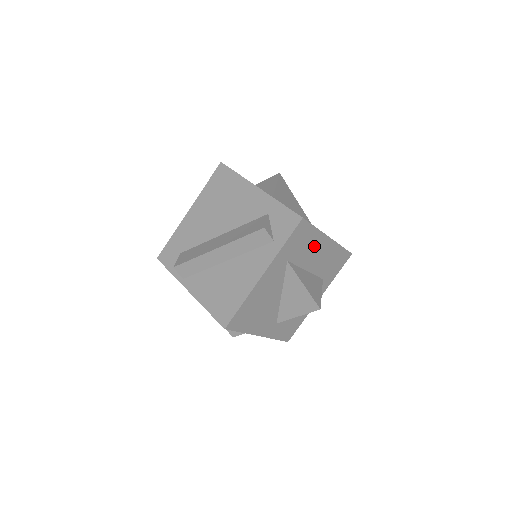
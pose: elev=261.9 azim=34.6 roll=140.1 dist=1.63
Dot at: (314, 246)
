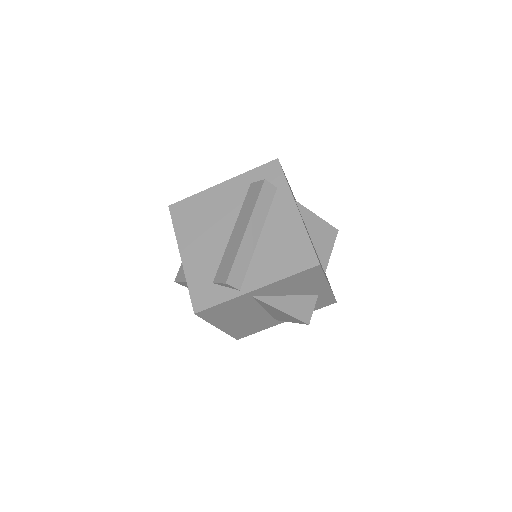
Dot at: occluded
